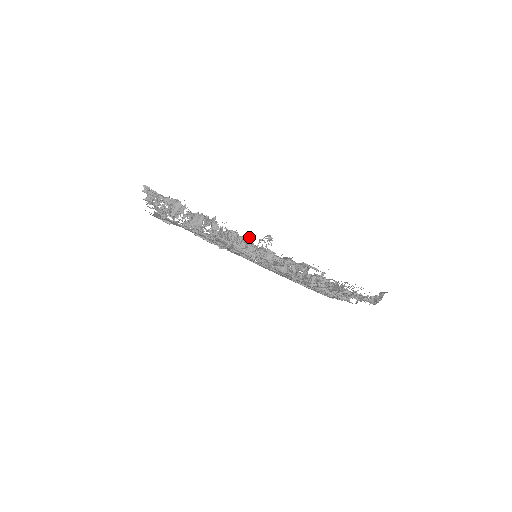
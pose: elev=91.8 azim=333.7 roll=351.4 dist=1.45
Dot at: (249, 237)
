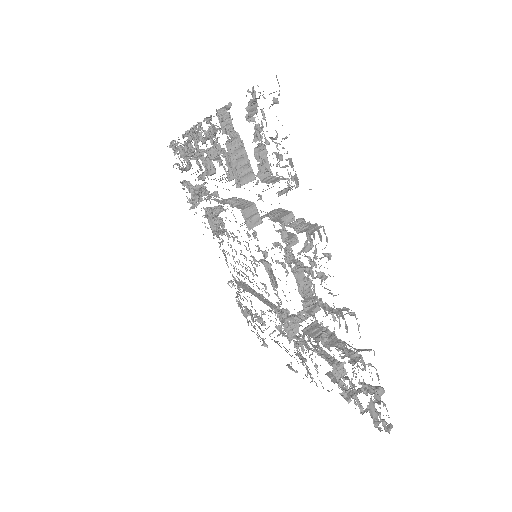
Dot at: (198, 132)
